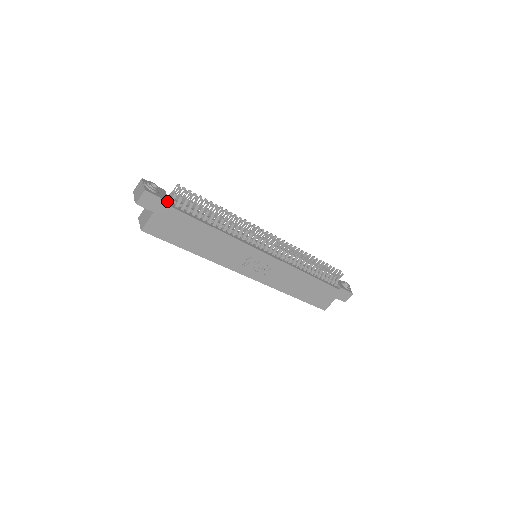
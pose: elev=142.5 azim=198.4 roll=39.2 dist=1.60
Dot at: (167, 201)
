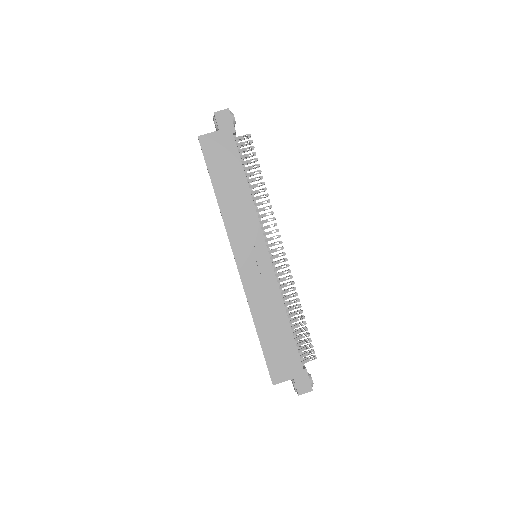
Dot at: (235, 130)
